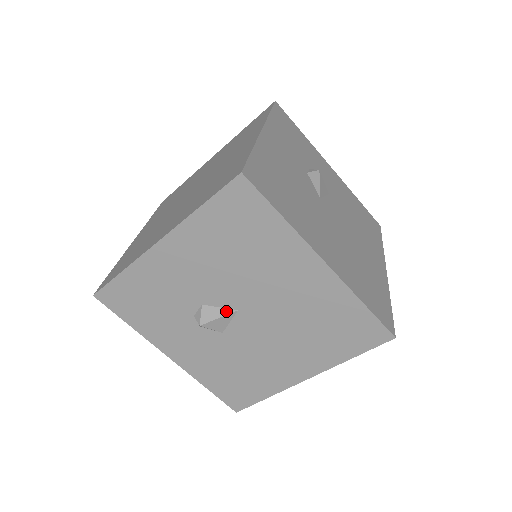
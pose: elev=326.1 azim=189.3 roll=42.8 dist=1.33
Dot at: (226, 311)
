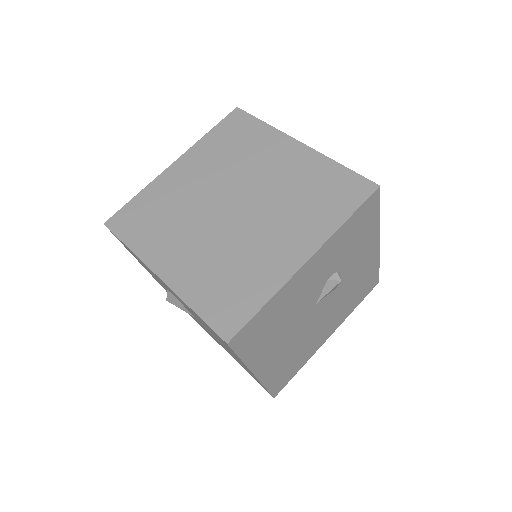
Dot at: (188, 311)
